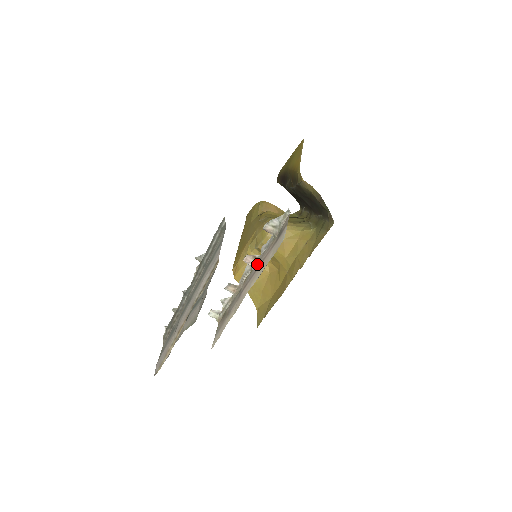
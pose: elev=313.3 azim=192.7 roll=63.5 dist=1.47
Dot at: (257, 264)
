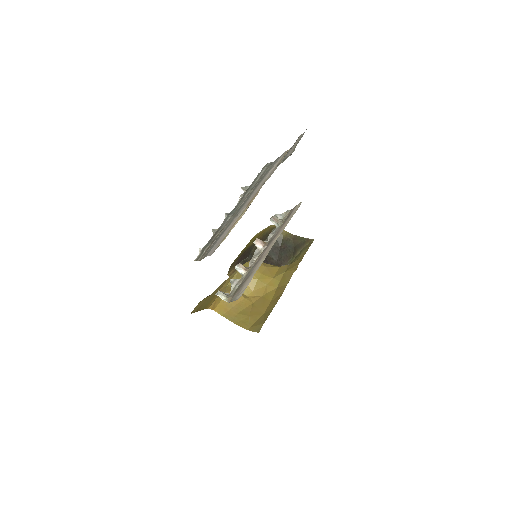
Dot at: (269, 242)
